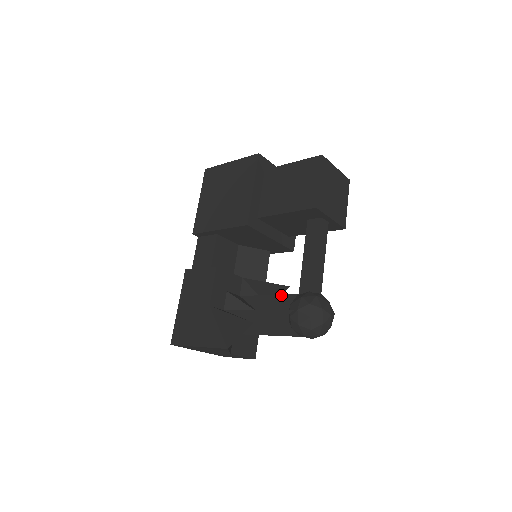
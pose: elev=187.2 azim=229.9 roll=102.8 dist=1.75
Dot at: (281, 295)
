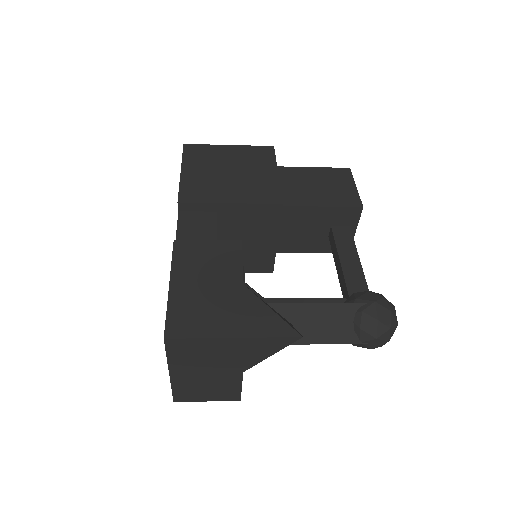
Dot at: (314, 298)
